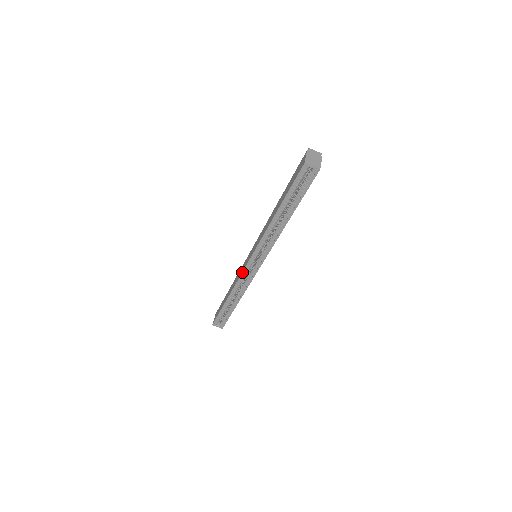
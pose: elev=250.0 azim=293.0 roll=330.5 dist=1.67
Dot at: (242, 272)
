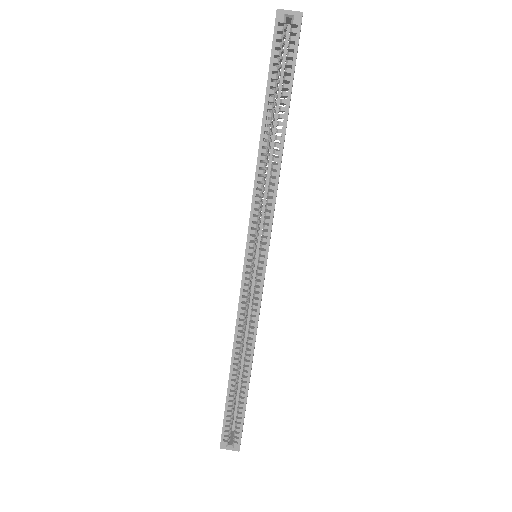
Dot at: (240, 289)
